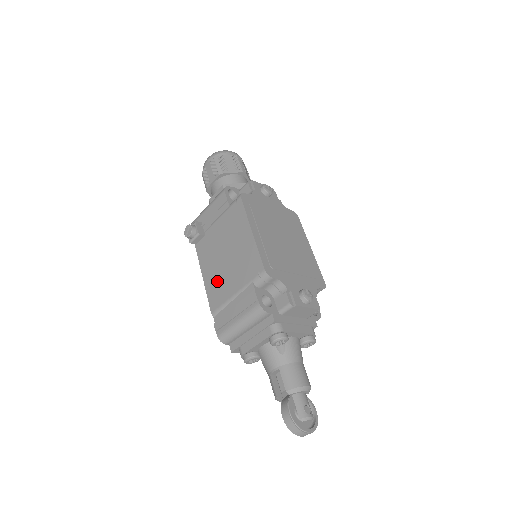
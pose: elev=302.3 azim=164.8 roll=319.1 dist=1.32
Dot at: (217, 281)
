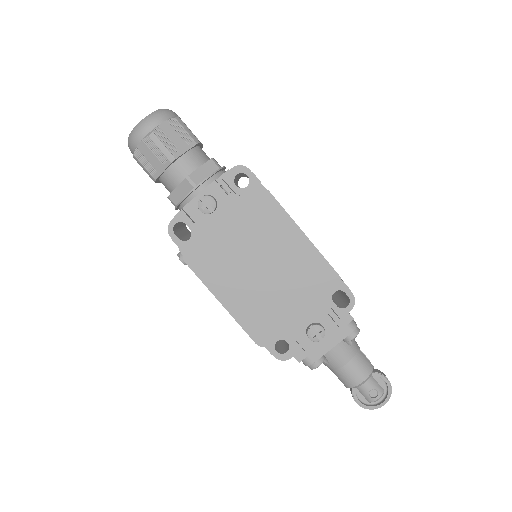
Dot at: occluded
